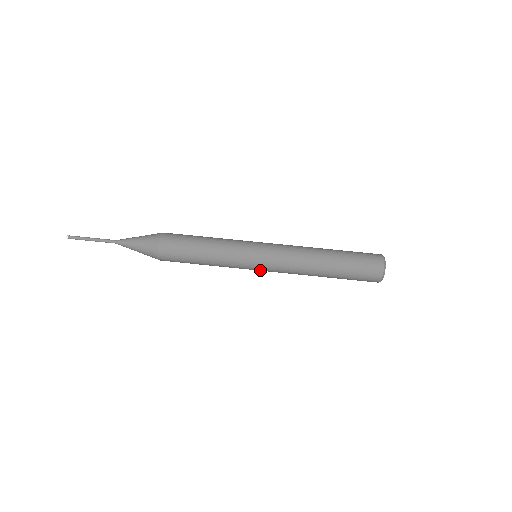
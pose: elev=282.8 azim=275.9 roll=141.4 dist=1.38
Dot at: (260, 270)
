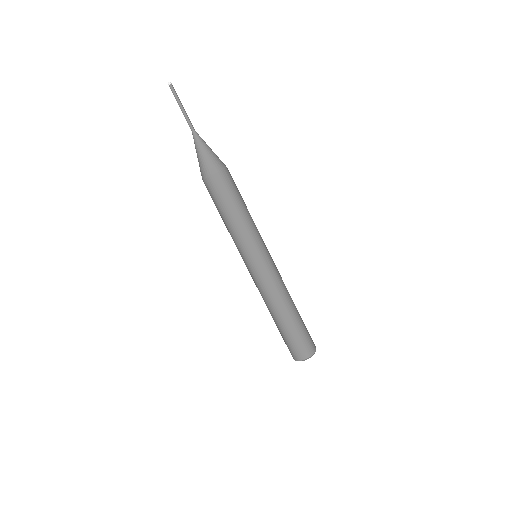
Dot at: (248, 267)
